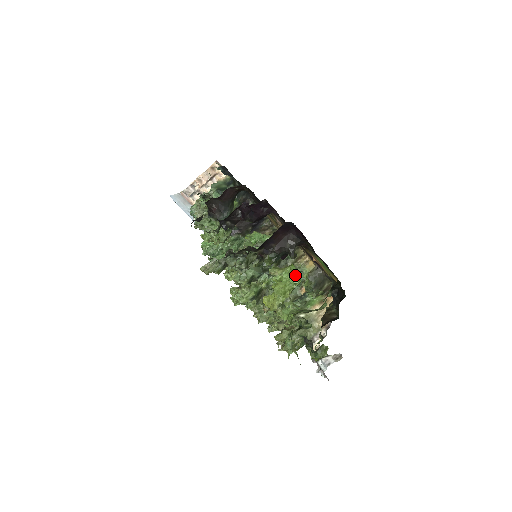
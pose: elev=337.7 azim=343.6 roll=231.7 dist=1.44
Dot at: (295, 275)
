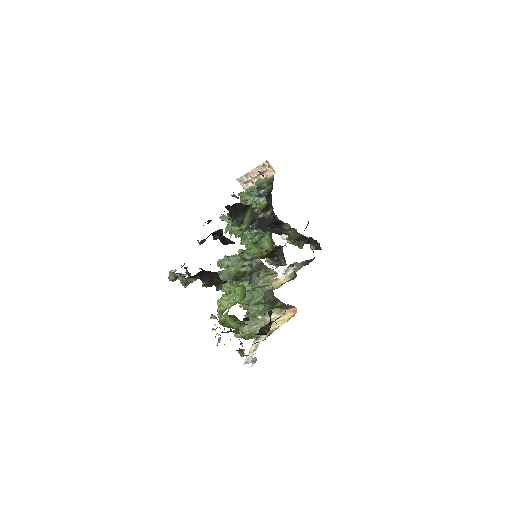
Dot at: (237, 295)
